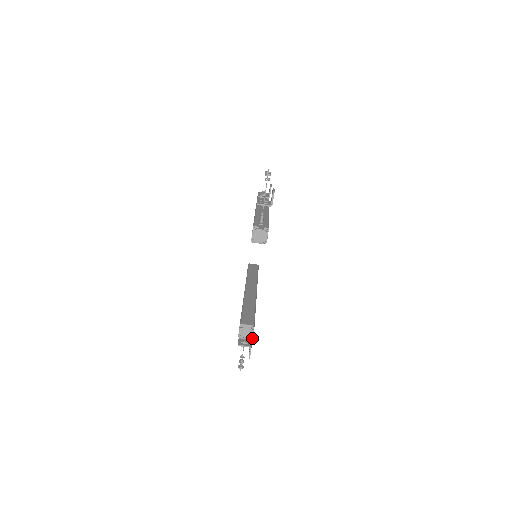
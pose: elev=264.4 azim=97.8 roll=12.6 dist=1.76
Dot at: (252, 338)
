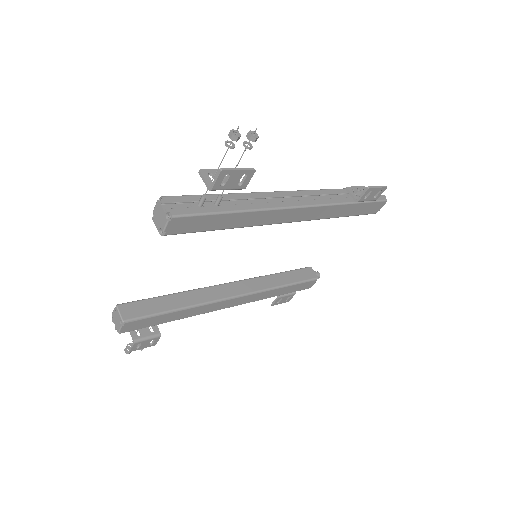
Dot at: (120, 332)
